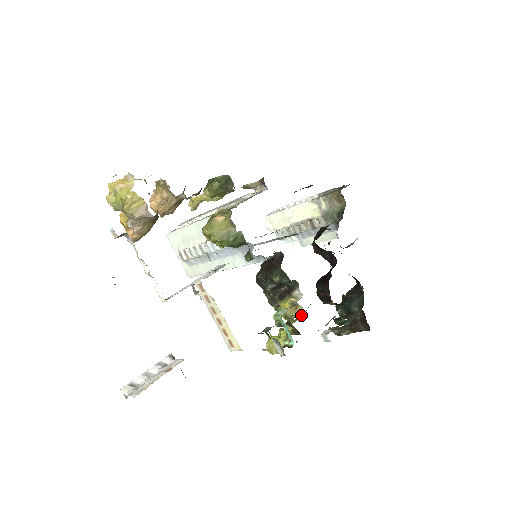
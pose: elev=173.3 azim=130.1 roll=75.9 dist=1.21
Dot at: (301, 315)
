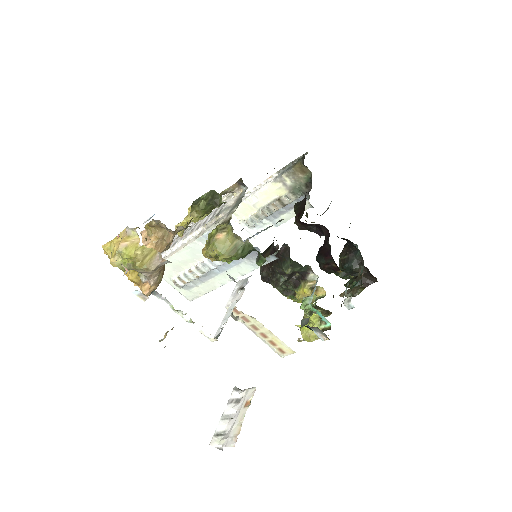
Dot at: (324, 295)
